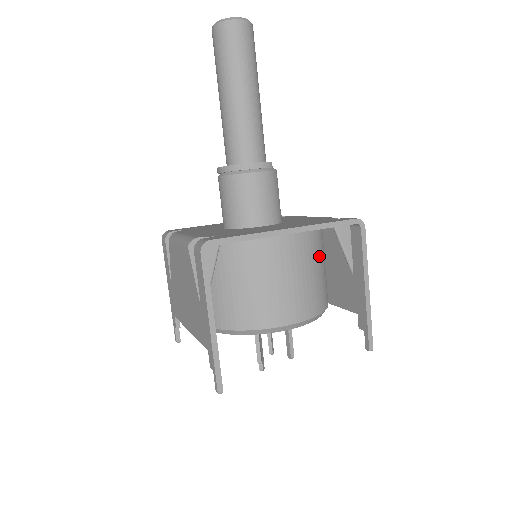
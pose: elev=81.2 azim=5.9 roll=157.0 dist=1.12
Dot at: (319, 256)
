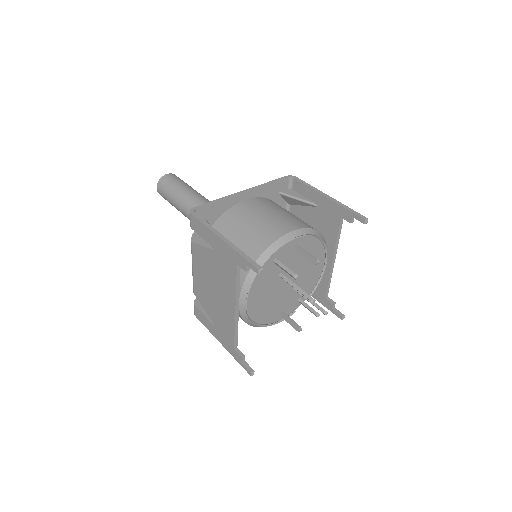
Dot at: occluded
